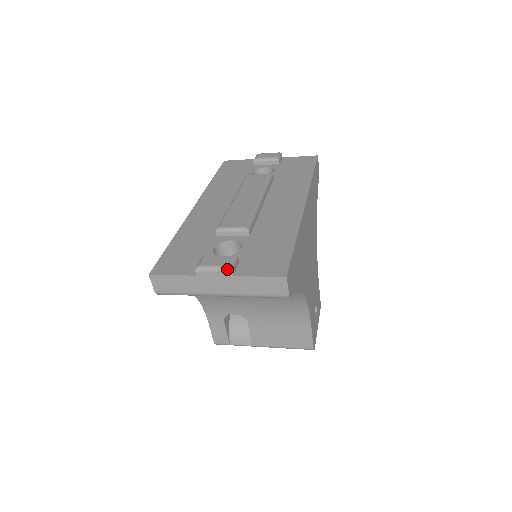
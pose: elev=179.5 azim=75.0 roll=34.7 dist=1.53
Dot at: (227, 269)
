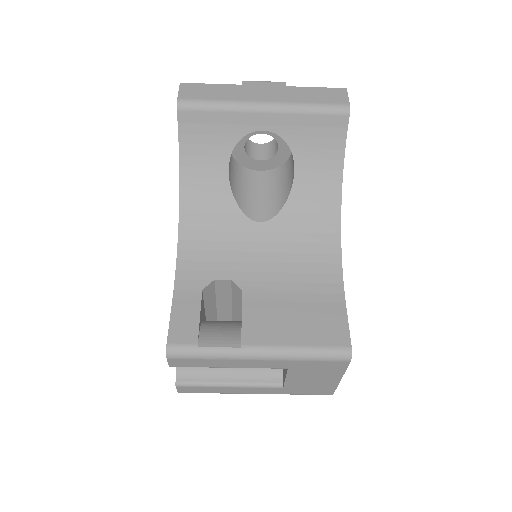
Dot at: (280, 82)
